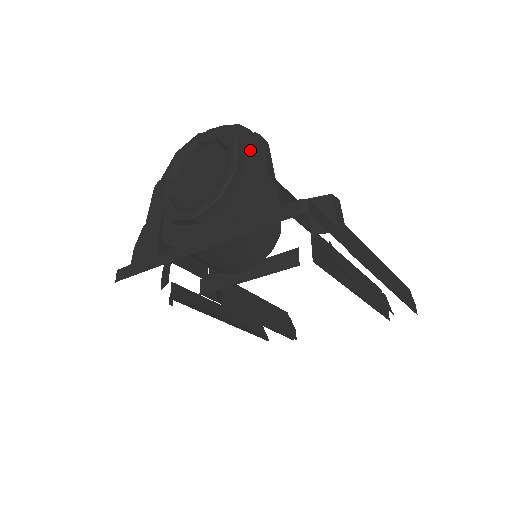
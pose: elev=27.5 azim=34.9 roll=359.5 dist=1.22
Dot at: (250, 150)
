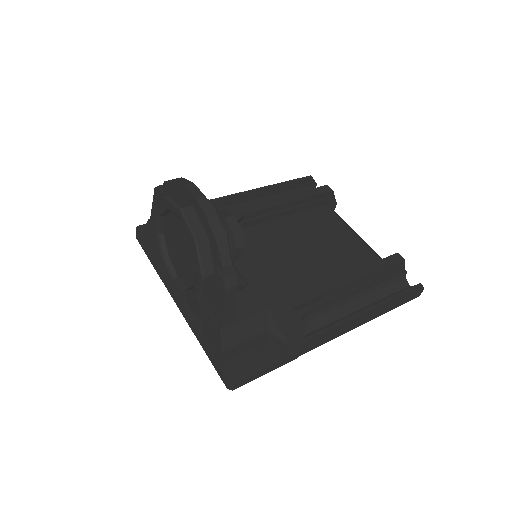
Dot at: (216, 289)
